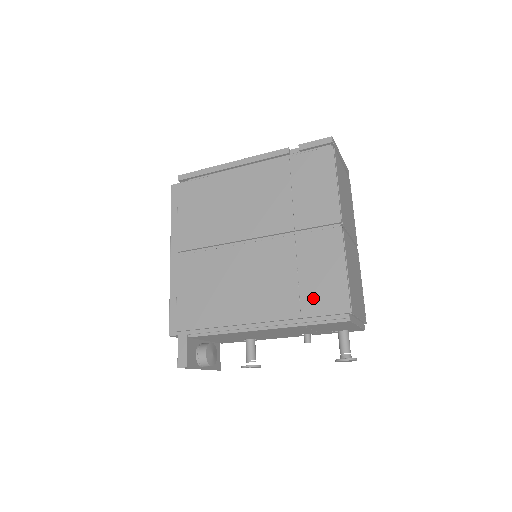
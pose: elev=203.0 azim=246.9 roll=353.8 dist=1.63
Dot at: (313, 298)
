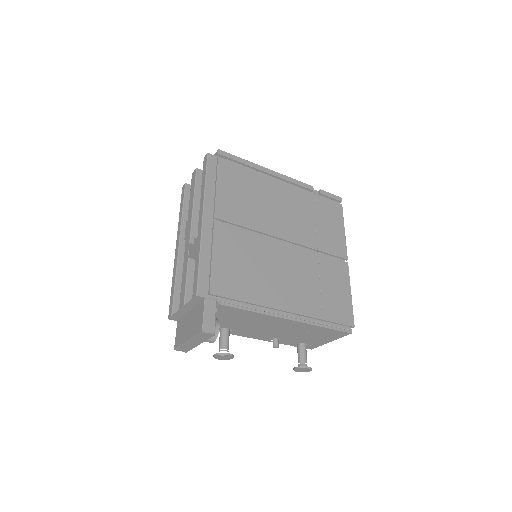
Dot at: (331, 307)
